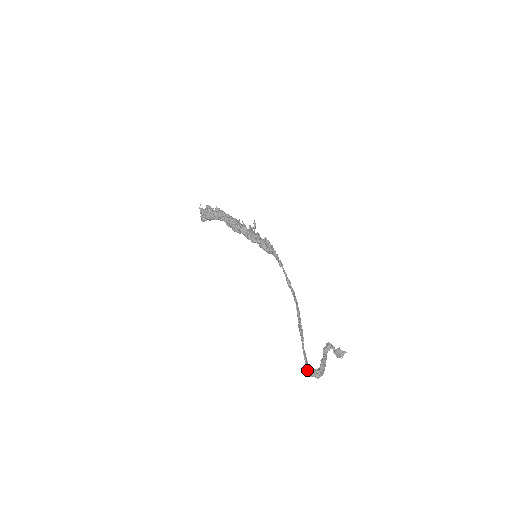
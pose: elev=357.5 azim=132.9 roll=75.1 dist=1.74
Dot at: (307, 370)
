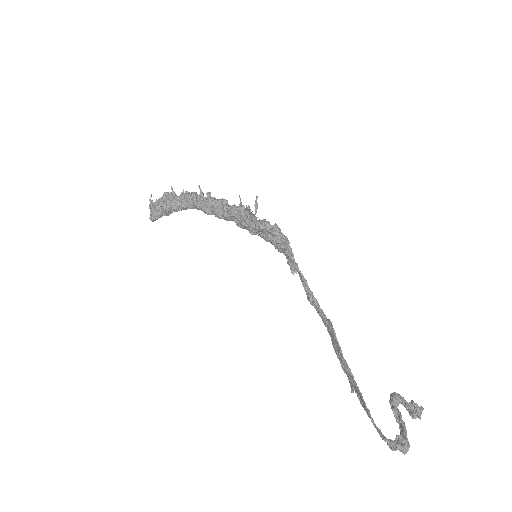
Dot at: (385, 438)
